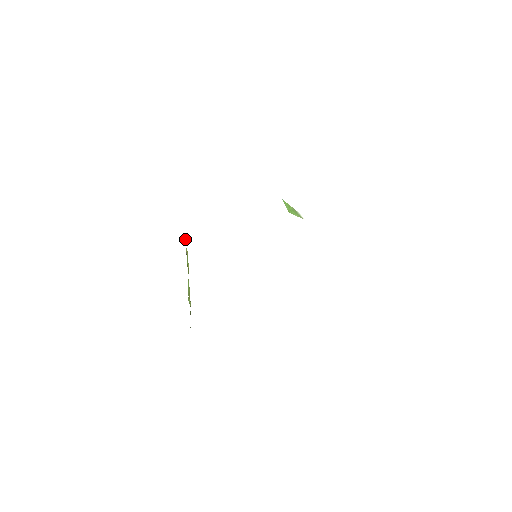
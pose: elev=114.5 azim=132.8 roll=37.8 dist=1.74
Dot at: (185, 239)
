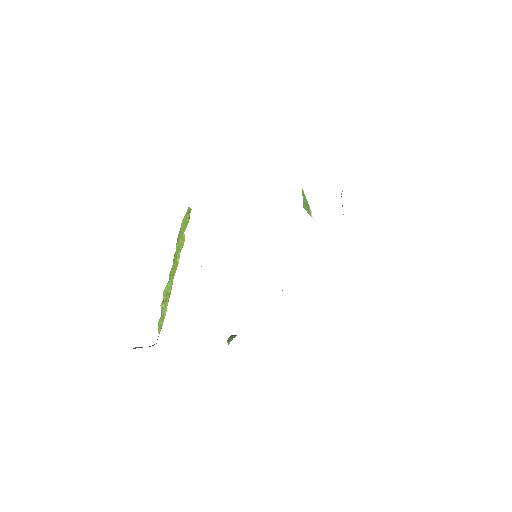
Dot at: (183, 218)
